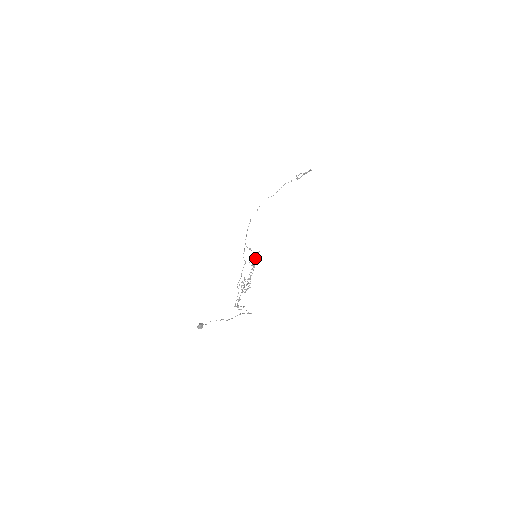
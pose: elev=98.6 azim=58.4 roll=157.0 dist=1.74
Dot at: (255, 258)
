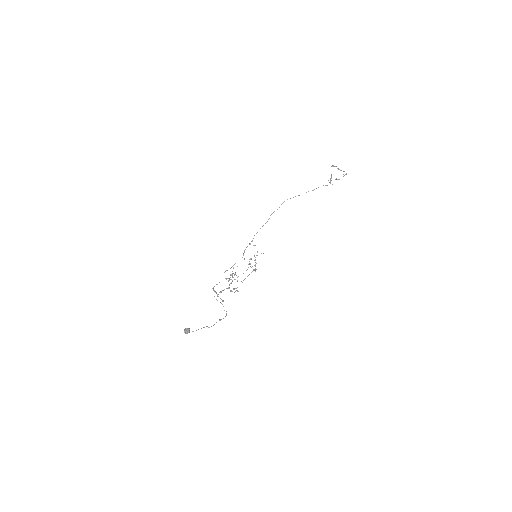
Dot at: occluded
